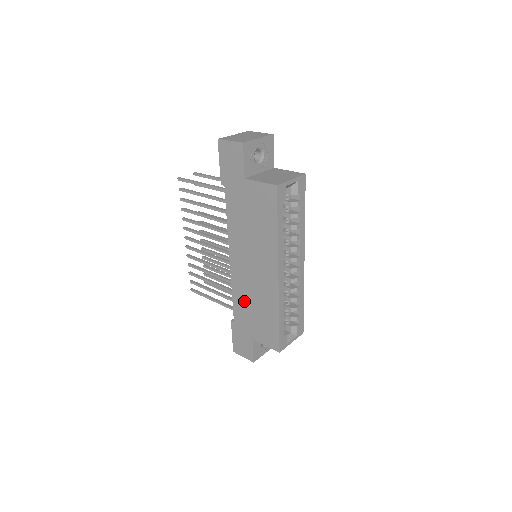
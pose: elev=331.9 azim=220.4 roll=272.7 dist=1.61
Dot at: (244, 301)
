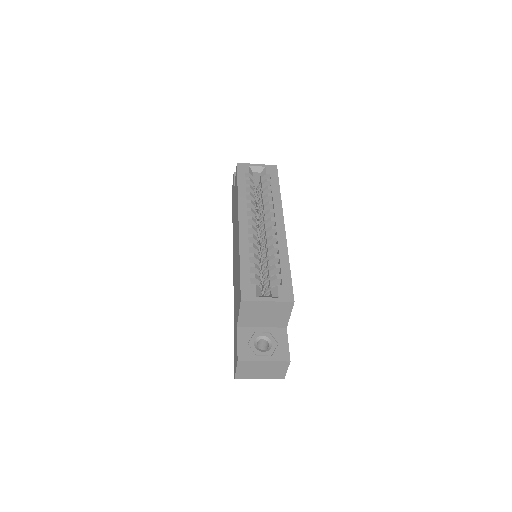
Dot at: (235, 291)
